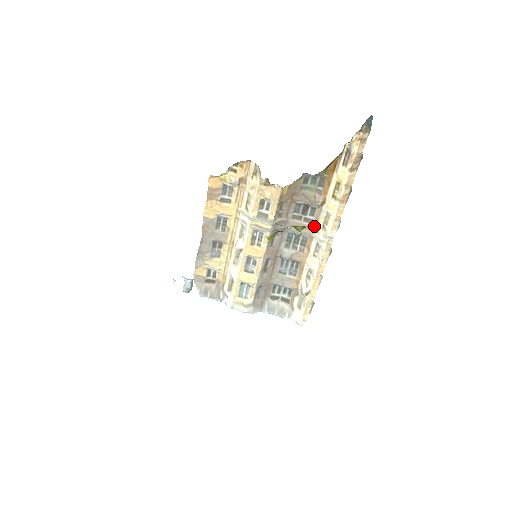
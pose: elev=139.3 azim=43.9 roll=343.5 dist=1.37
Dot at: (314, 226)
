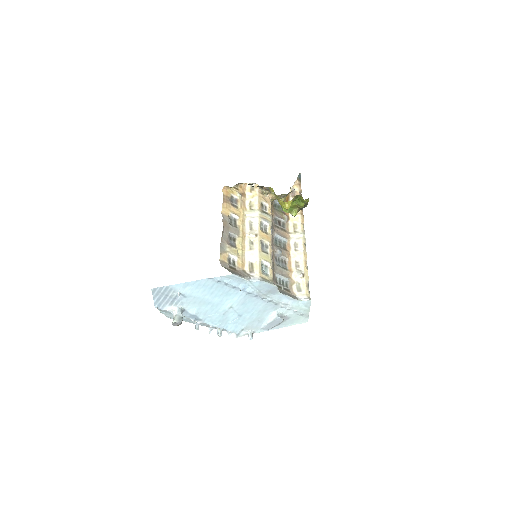
Dot at: (288, 233)
